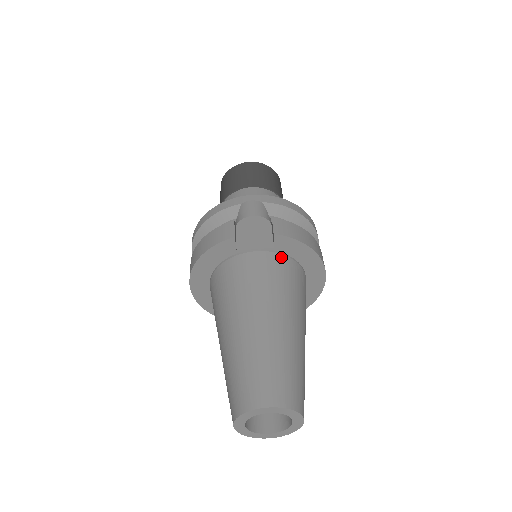
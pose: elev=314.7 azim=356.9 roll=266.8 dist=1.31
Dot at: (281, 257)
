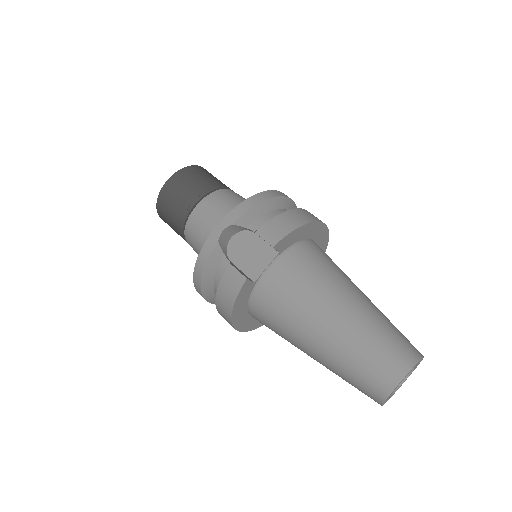
Dot at: (290, 254)
